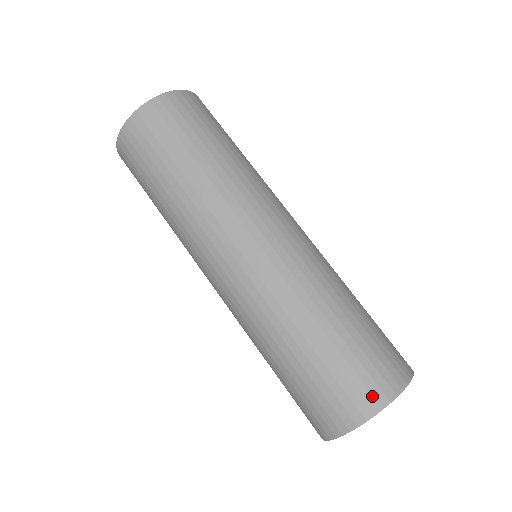
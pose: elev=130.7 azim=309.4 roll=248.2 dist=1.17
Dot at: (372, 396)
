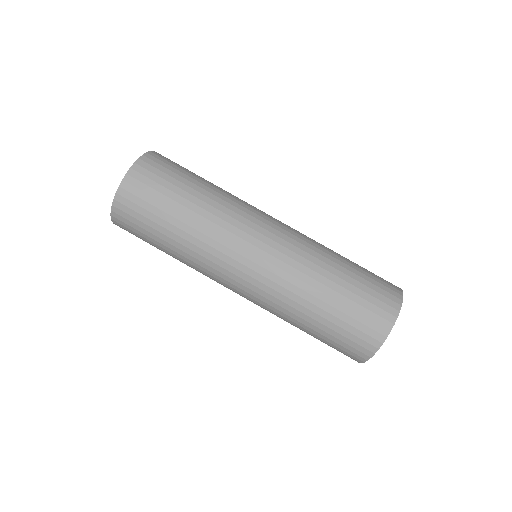
Dot at: (393, 291)
